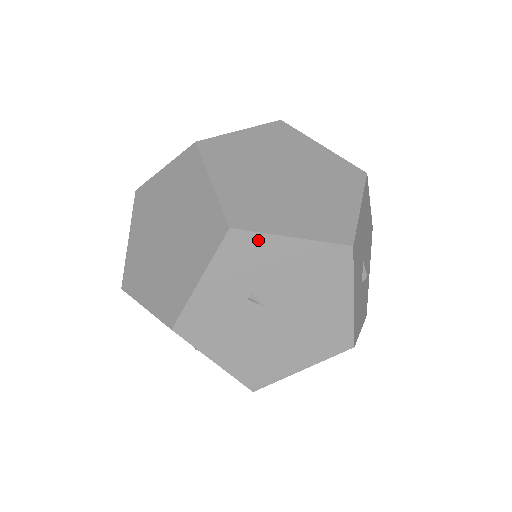
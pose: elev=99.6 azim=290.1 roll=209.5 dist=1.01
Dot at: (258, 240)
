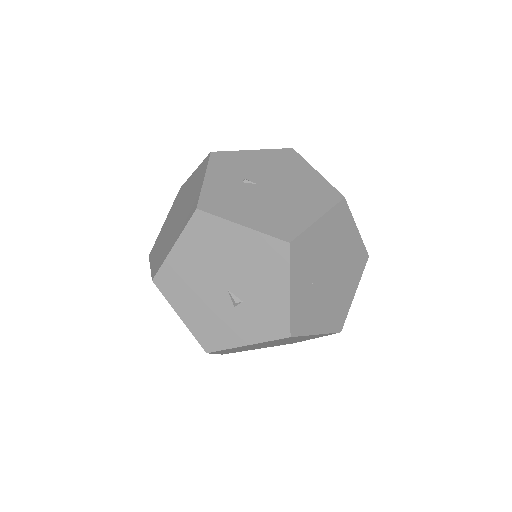
Dot at: (232, 154)
